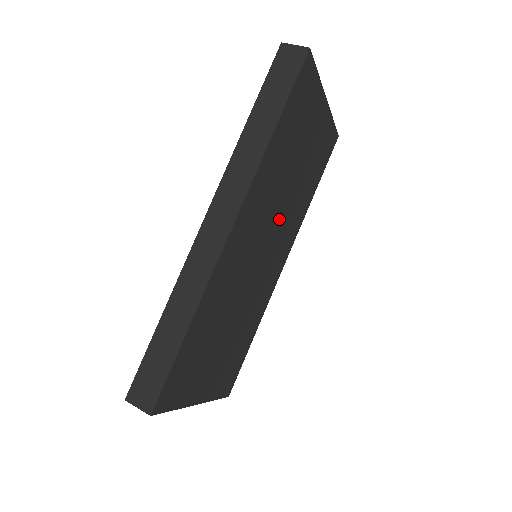
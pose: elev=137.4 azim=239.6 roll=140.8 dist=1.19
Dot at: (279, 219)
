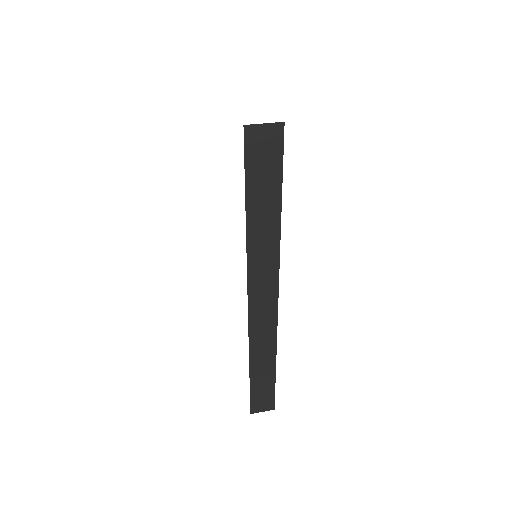
Dot at: occluded
